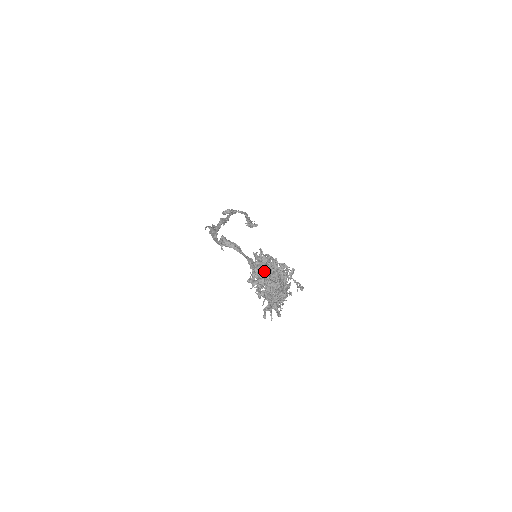
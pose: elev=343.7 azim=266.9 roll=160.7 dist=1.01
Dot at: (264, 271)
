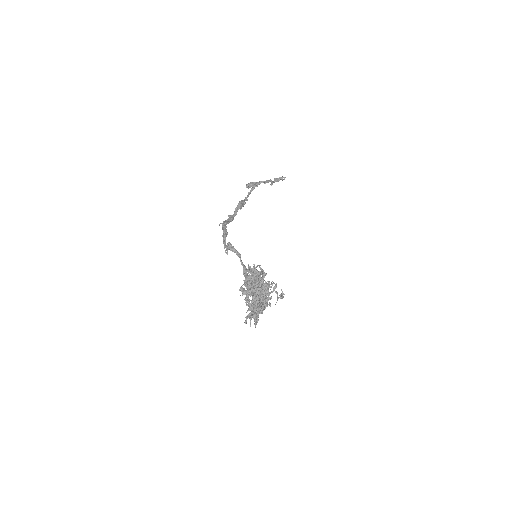
Dot at: (251, 288)
